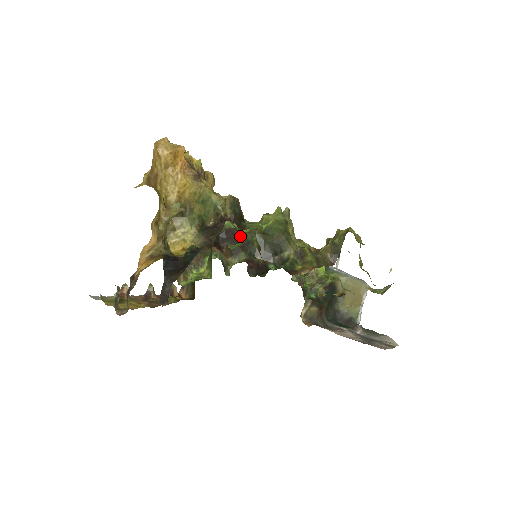
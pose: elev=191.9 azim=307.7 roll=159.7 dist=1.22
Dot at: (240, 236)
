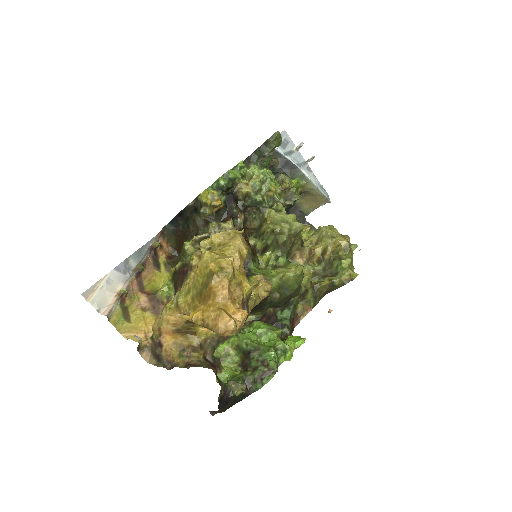
Dot at: (262, 304)
